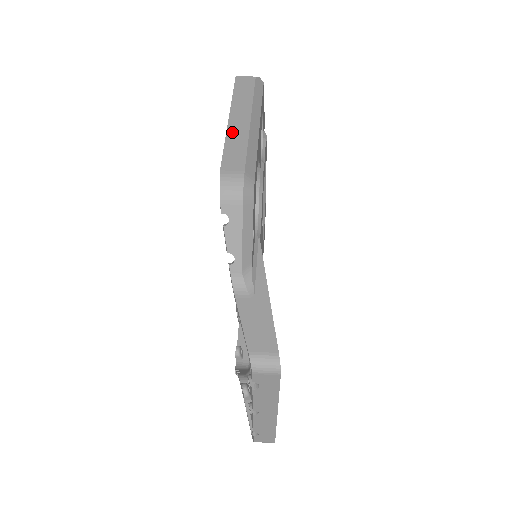
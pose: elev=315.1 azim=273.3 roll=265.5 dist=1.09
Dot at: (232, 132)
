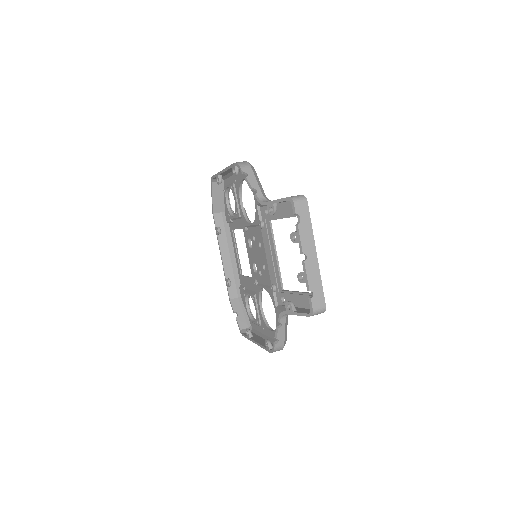
Dot at: occluded
